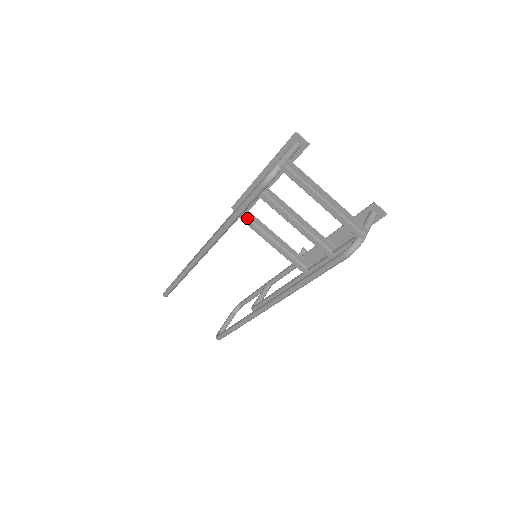
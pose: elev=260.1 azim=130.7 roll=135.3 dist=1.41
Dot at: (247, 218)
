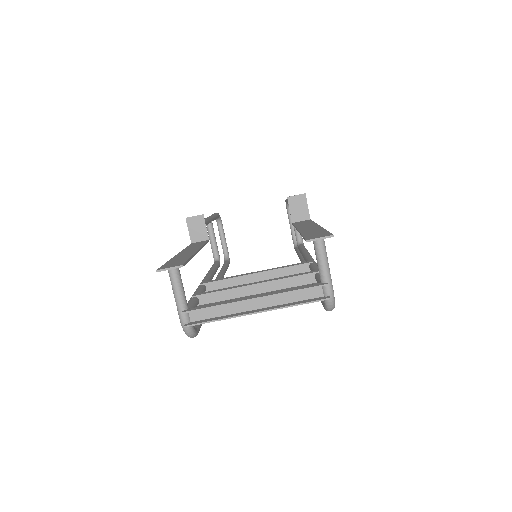
Dot at: (214, 284)
